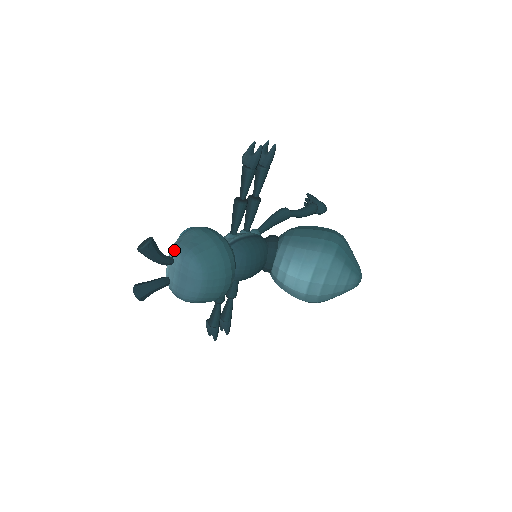
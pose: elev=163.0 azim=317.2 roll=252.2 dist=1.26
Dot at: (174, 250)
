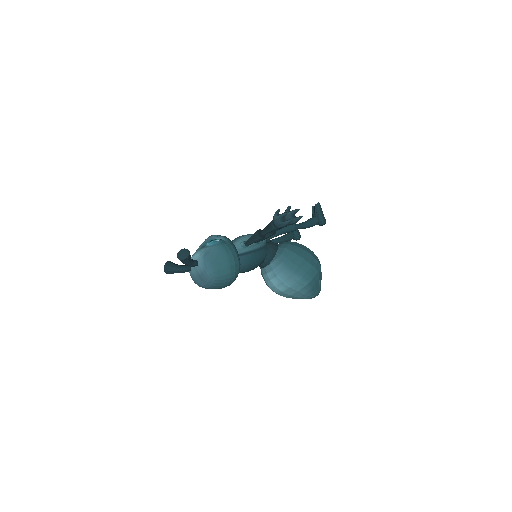
Dot at: (201, 258)
